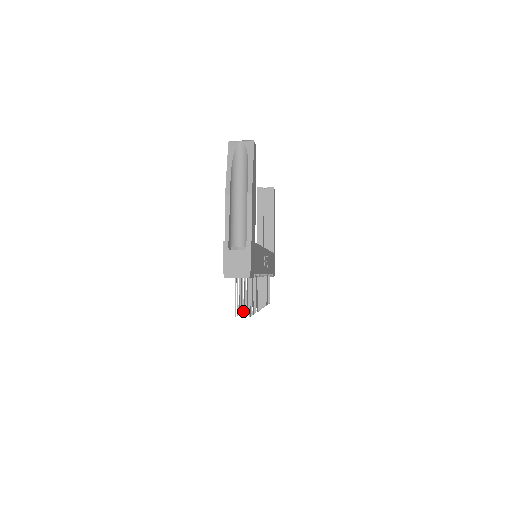
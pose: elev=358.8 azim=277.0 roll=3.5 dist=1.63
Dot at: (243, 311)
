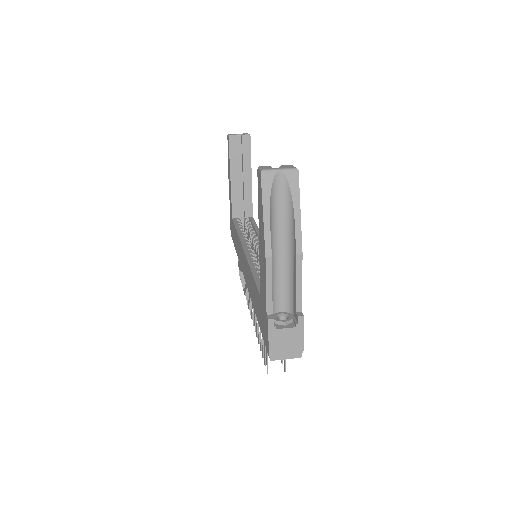
Dot at: occluded
